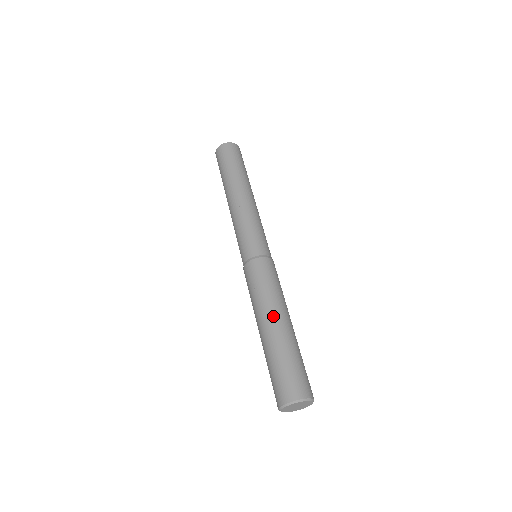
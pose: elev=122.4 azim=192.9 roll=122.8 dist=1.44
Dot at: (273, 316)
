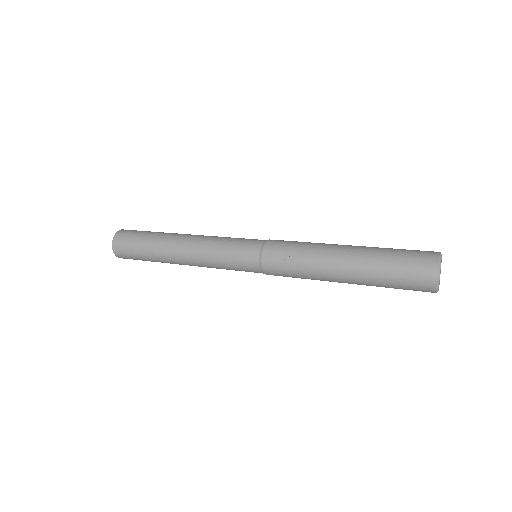
Dot at: (338, 248)
